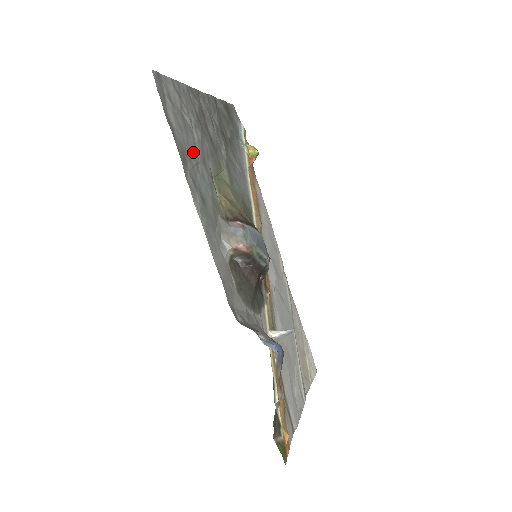
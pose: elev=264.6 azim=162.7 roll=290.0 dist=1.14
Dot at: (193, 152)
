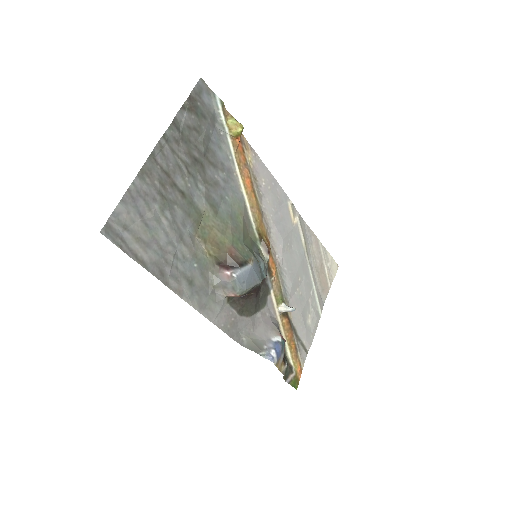
Dot at: (168, 248)
